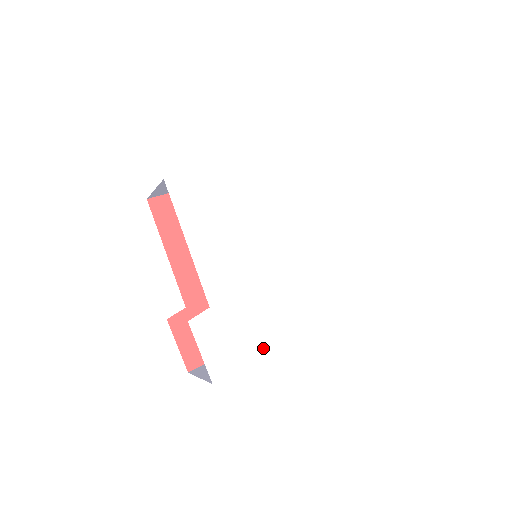
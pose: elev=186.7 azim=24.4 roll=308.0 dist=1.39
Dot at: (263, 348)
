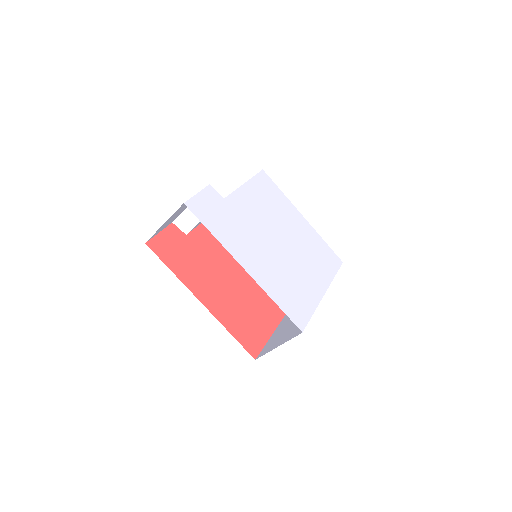
Dot at: (224, 240)
